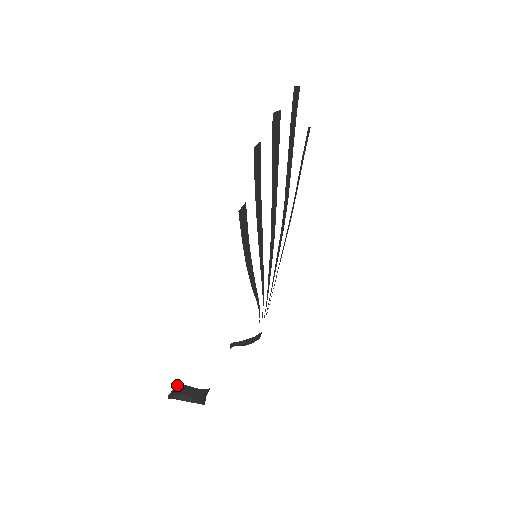
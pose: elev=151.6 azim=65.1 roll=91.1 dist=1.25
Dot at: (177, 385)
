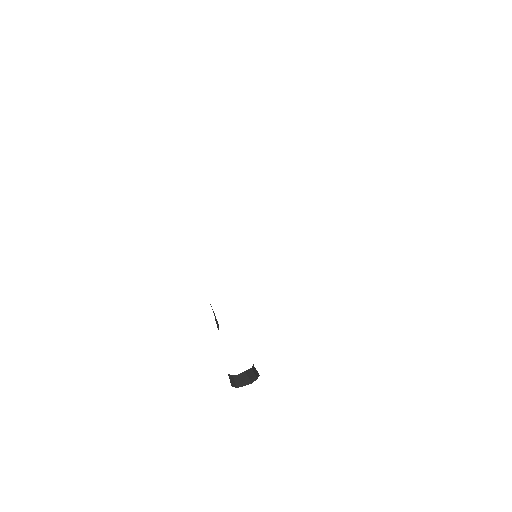
Dot at: (236, 375)
